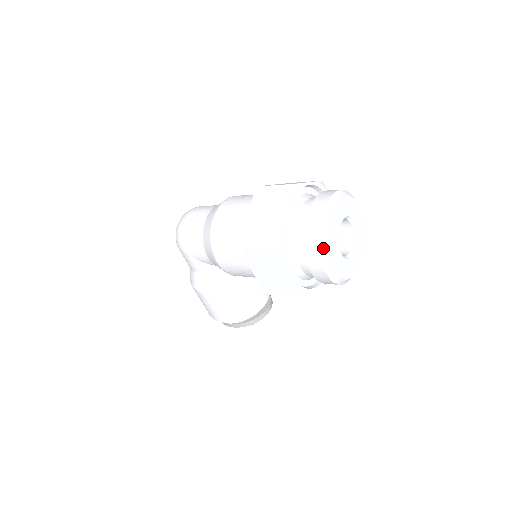
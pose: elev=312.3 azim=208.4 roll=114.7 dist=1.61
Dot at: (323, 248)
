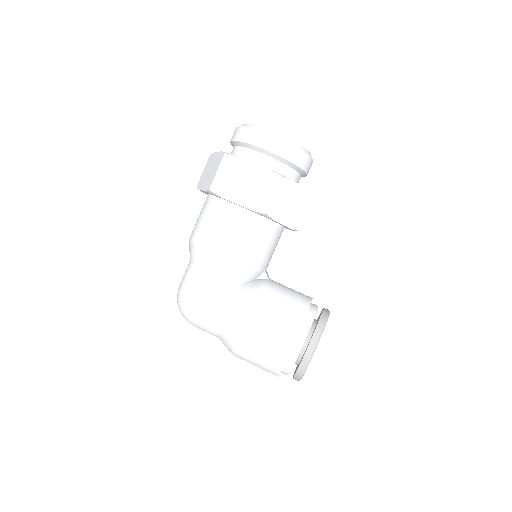
Dot at: (253, 127)
